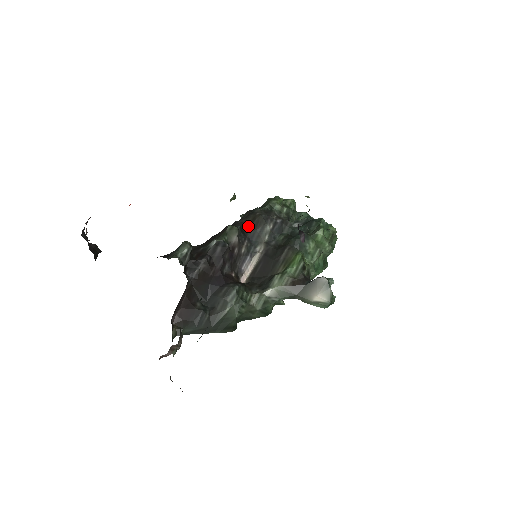
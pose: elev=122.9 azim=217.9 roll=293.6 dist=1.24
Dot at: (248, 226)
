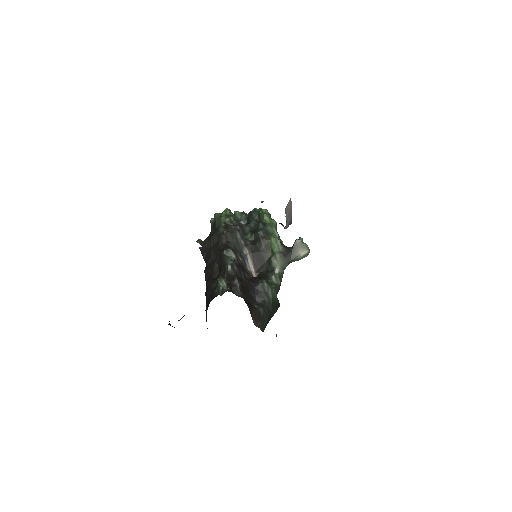
Dot at: (228, 243)
